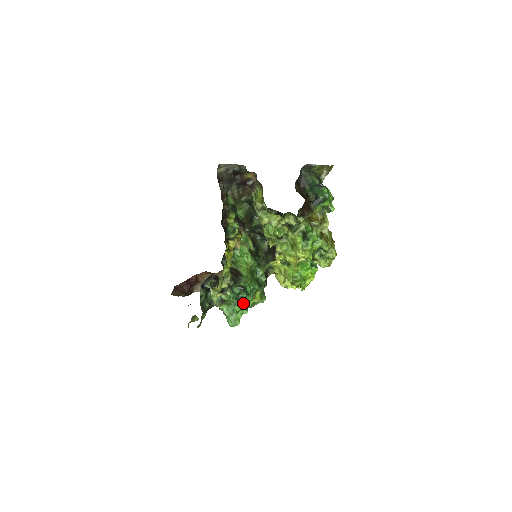
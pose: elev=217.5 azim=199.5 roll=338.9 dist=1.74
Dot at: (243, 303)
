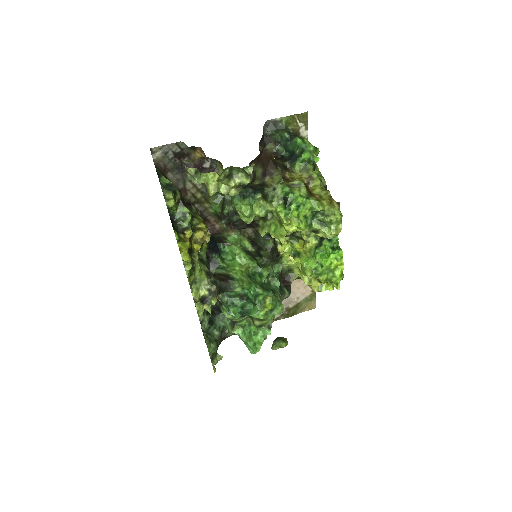
Dot at: (255, 318)
